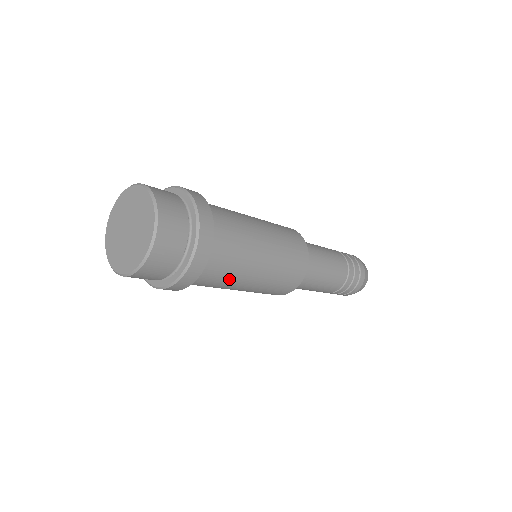
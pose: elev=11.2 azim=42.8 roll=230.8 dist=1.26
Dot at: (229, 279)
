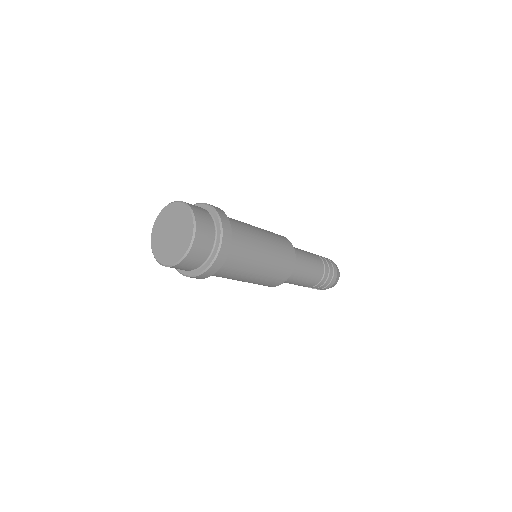
Dot at: (250, 252)
